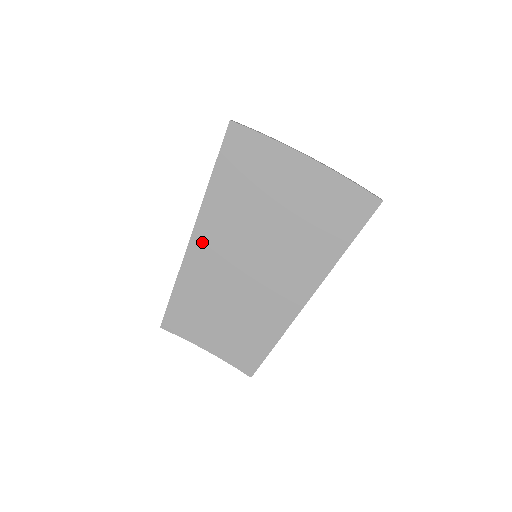
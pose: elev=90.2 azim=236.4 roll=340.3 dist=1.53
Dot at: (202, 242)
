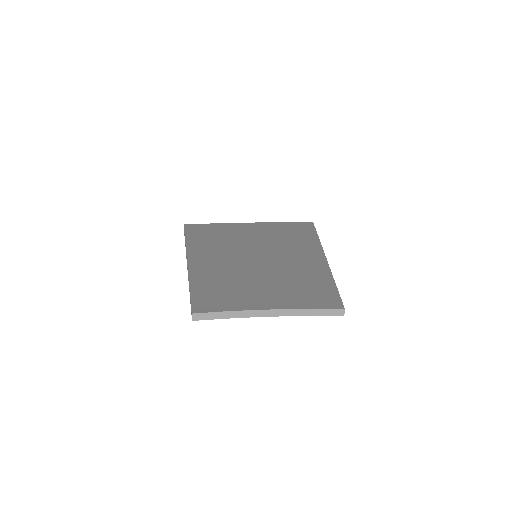
Dot at: (200, 259)
